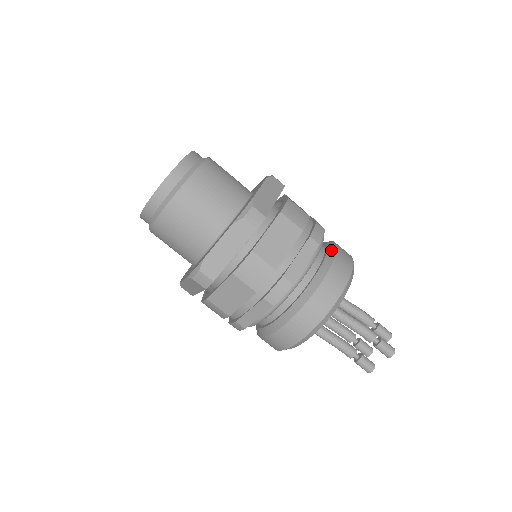
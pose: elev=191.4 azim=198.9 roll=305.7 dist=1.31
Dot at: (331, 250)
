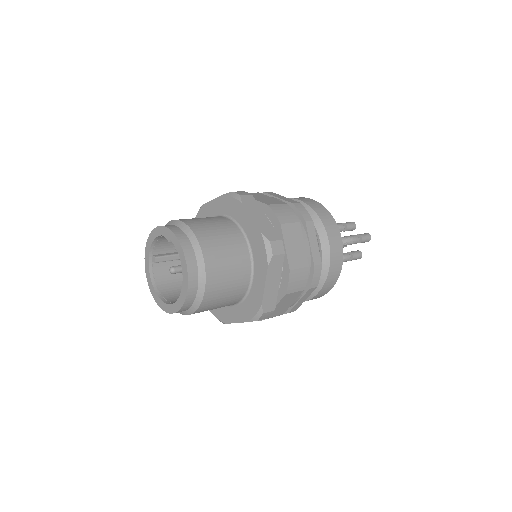
Dot at: (309, 212)
